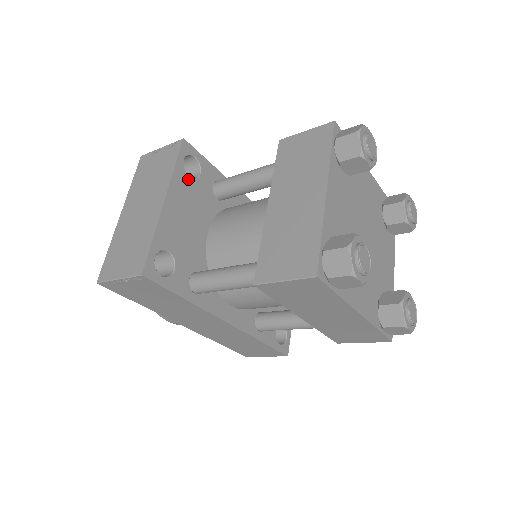
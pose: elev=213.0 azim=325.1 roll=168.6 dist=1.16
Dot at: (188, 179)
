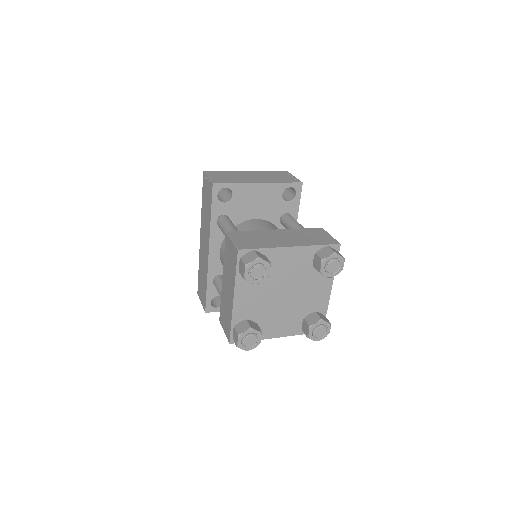
Dot at: (281, 194)
